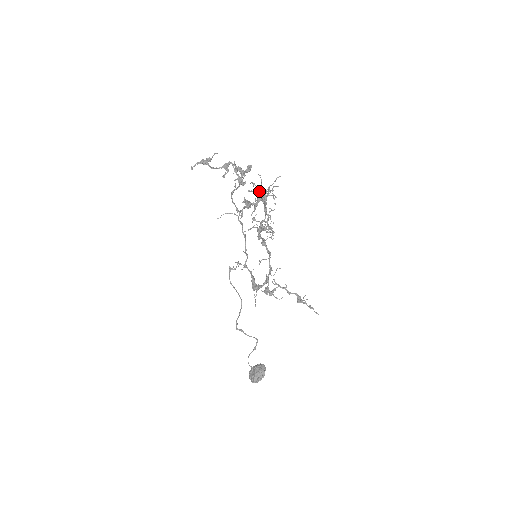
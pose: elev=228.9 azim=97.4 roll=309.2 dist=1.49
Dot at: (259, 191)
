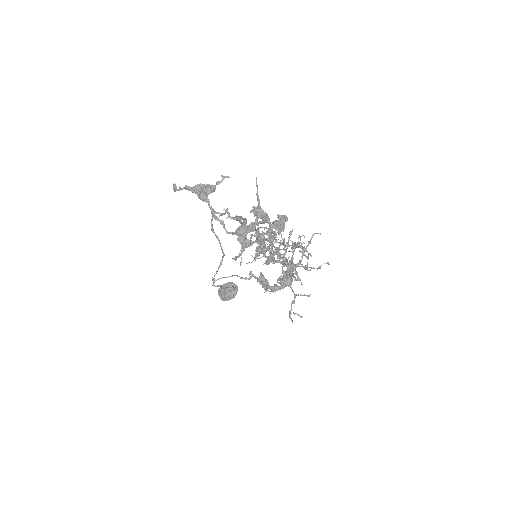
Dot at: (287, 275)
